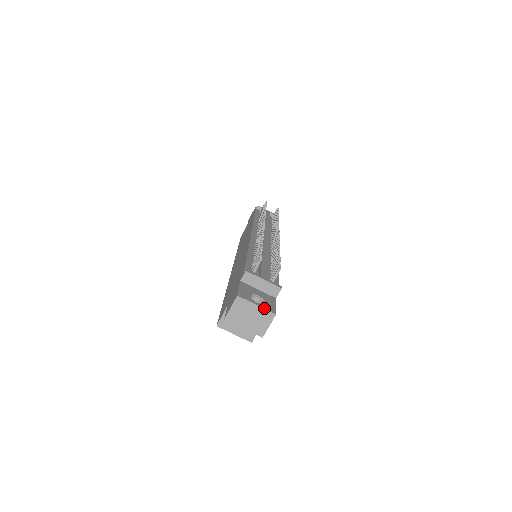
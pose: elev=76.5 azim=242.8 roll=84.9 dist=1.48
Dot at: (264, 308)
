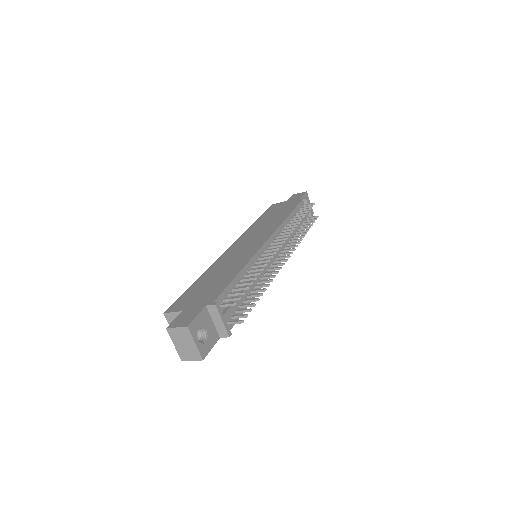
Dot at: (199, 349)
